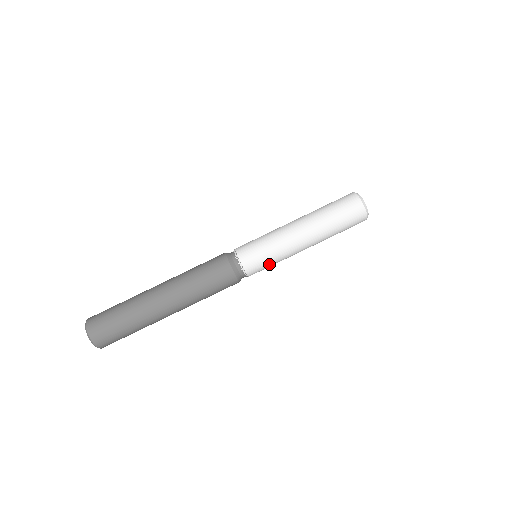
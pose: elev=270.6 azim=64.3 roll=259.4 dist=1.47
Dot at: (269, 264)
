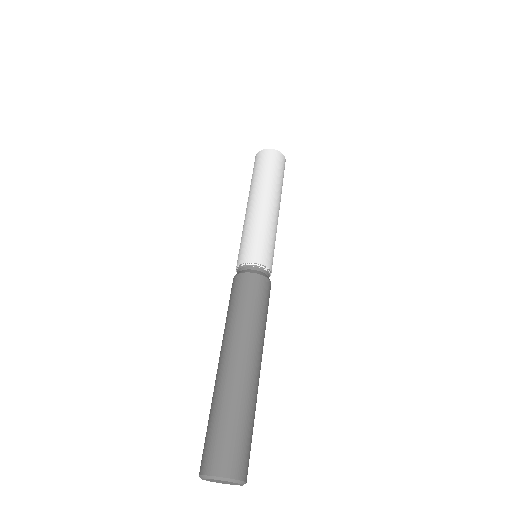
Dot at: (265, 241)
